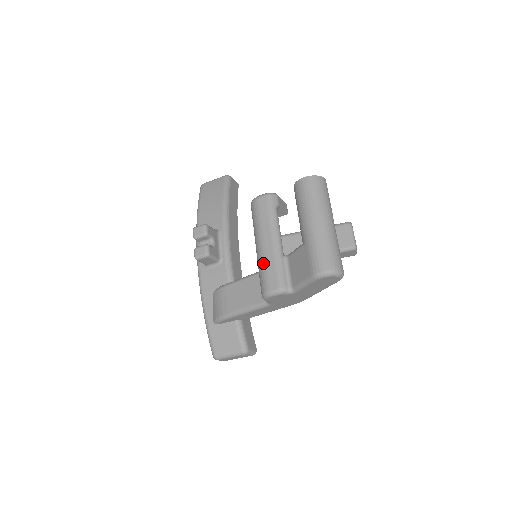
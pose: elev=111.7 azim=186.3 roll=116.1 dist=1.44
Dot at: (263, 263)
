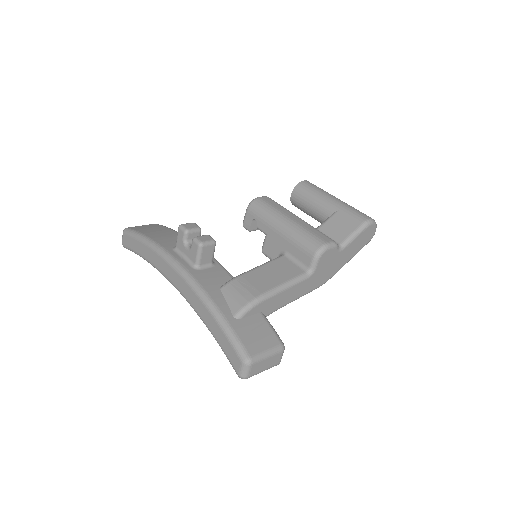
Dot at: (303, 229)
